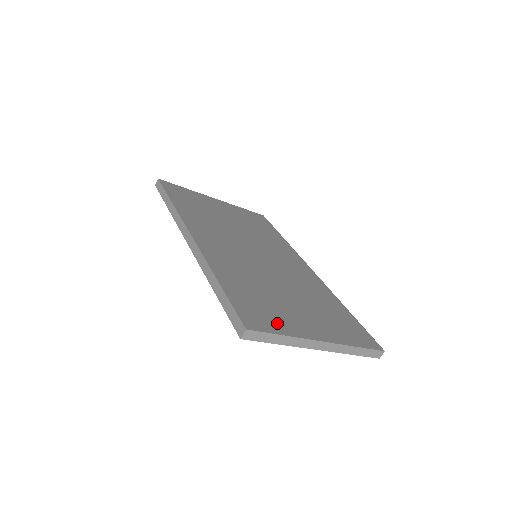
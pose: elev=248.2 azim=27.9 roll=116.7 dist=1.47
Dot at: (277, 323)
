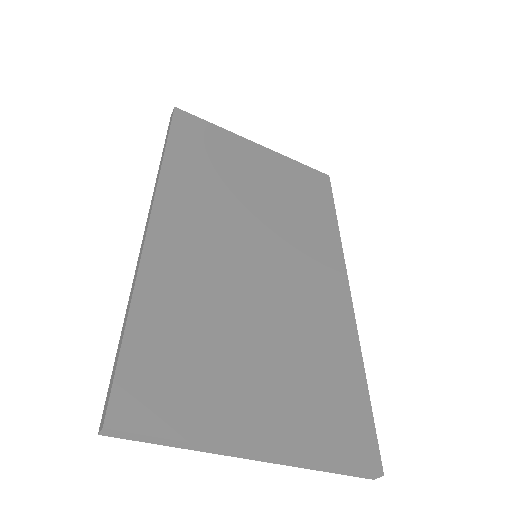
Dot at: (185, 411)
